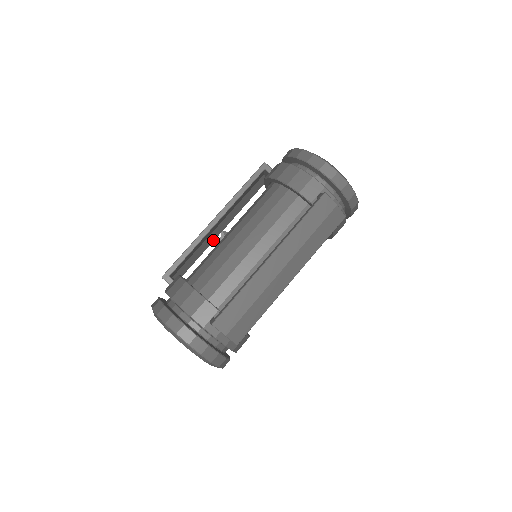
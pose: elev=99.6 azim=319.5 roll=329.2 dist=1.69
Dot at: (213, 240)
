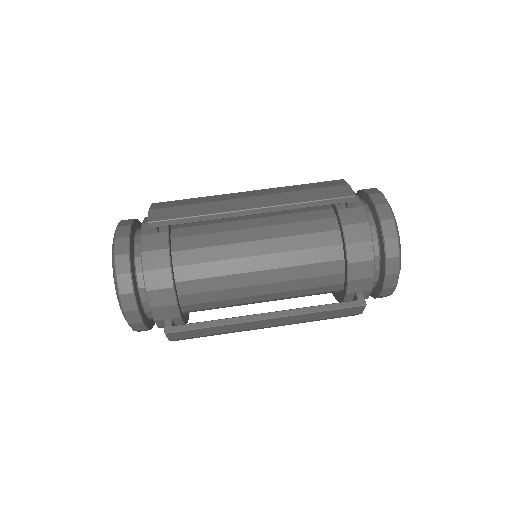
Dot at: occluded
